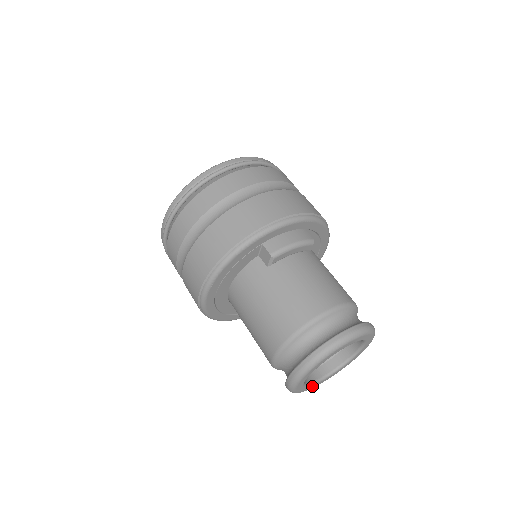
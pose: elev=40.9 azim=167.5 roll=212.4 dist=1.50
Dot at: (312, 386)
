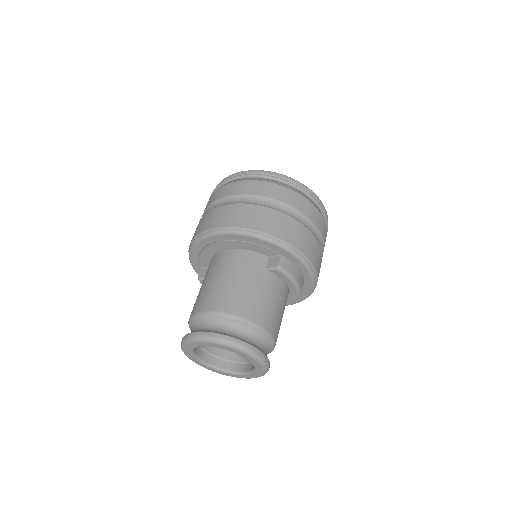
Dot at: (191, 356)
